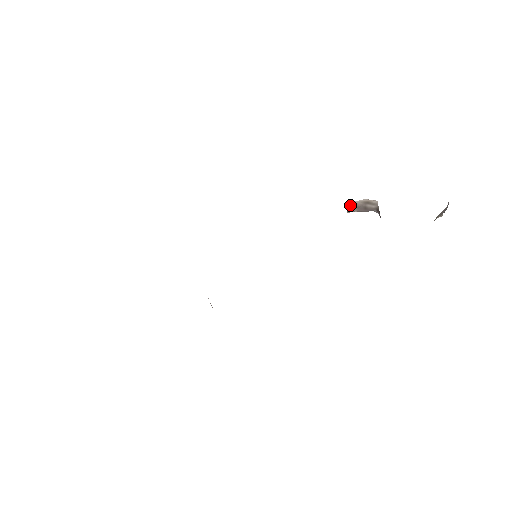
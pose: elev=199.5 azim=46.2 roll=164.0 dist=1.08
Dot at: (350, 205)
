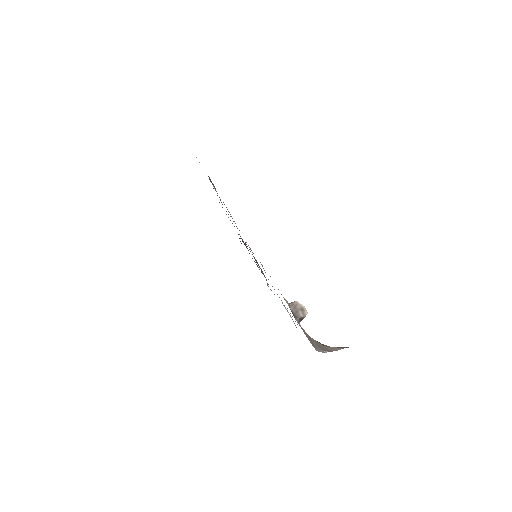
Dot at: (294, 302)
